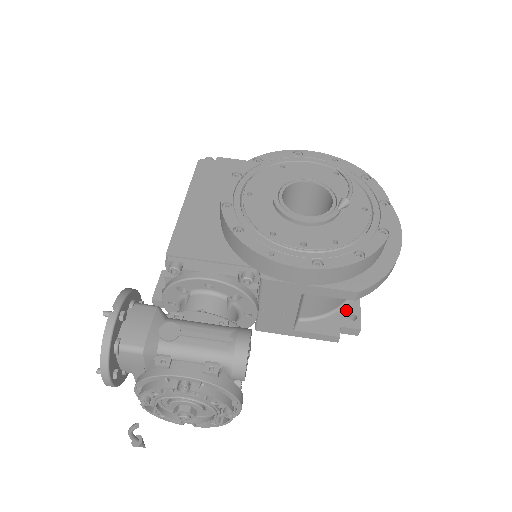
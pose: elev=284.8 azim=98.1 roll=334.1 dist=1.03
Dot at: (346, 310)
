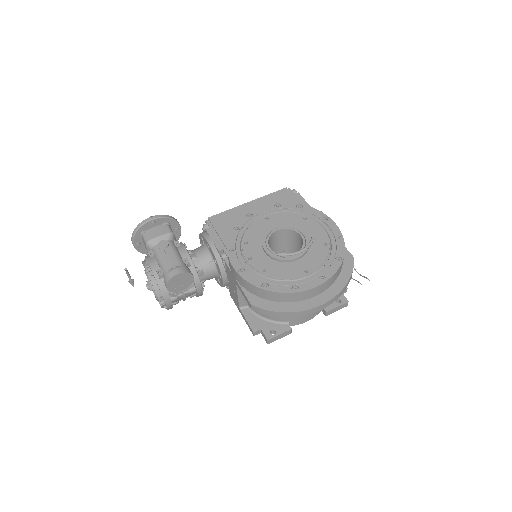
Dot at: (275, 326)
